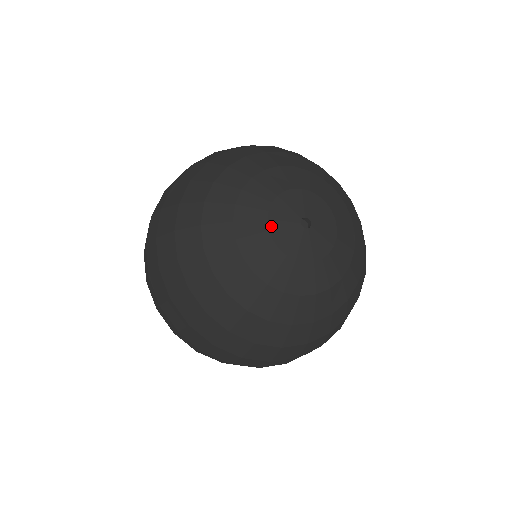
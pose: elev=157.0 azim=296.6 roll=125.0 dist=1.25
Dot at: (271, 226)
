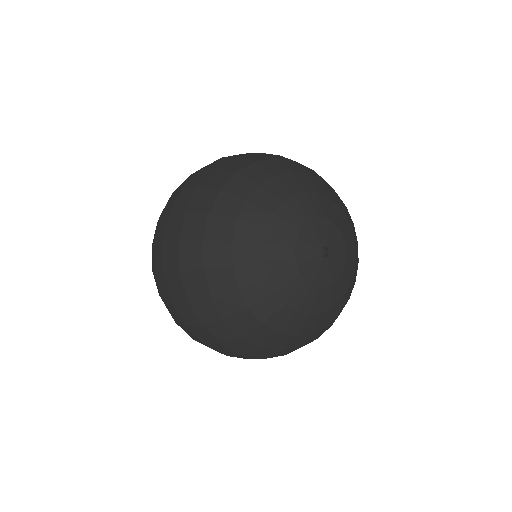
Dot at: (297, 244)
